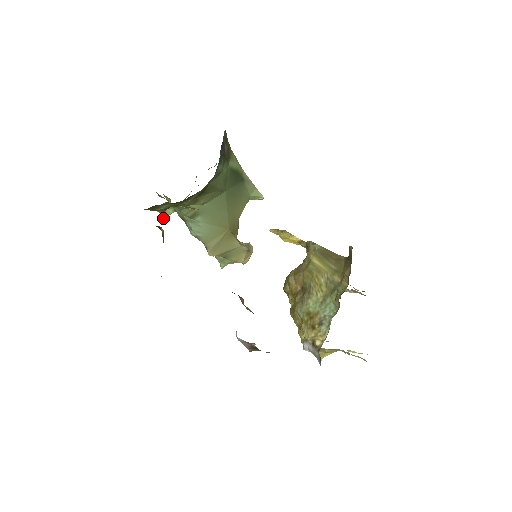
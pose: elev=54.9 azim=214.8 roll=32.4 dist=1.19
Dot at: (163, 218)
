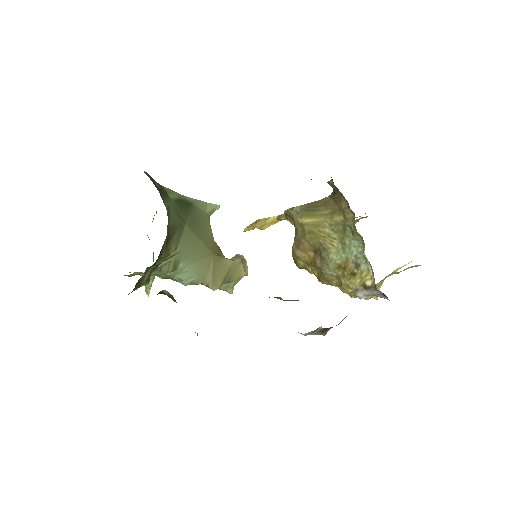
Dot at: (148, 293)
